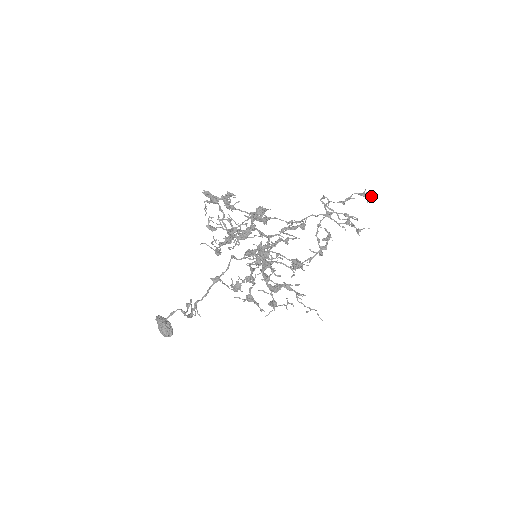
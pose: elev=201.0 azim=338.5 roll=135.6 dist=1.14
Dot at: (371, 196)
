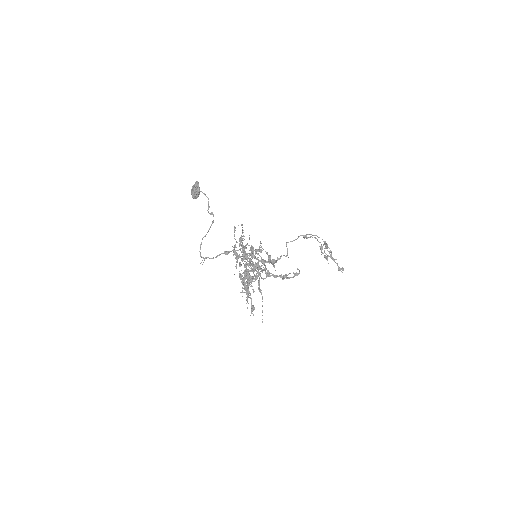
Dot at: (343, 270)
